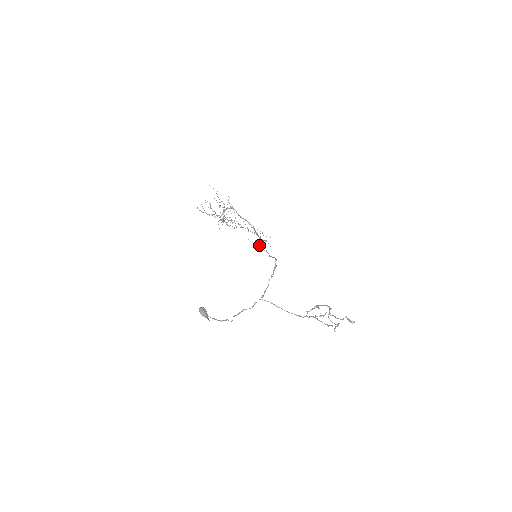
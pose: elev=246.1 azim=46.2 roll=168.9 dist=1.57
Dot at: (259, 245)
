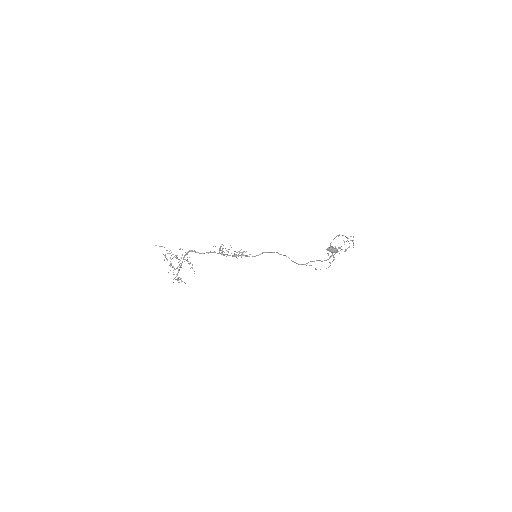
Dot at: (245, 252)
